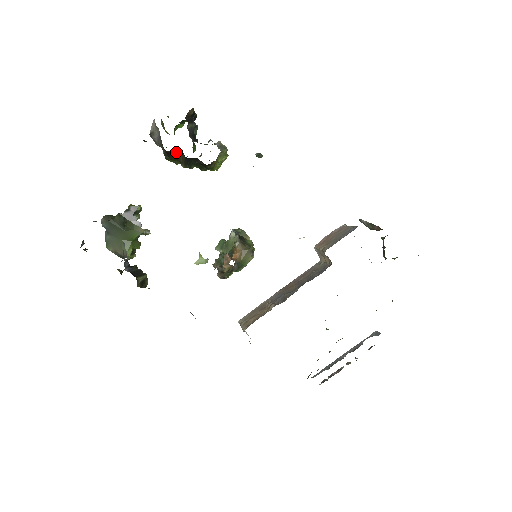
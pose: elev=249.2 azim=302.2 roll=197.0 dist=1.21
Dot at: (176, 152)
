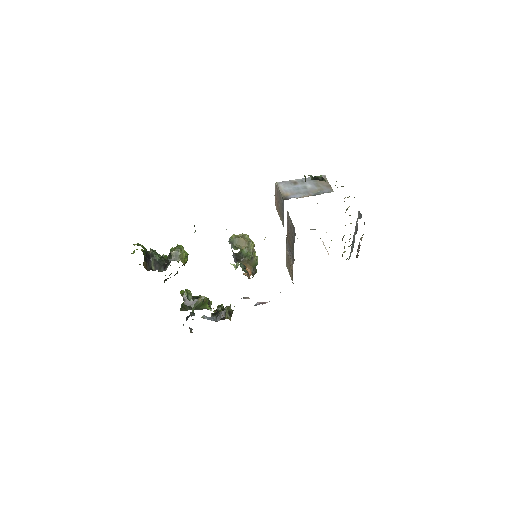
Dot at: (166, 279)
